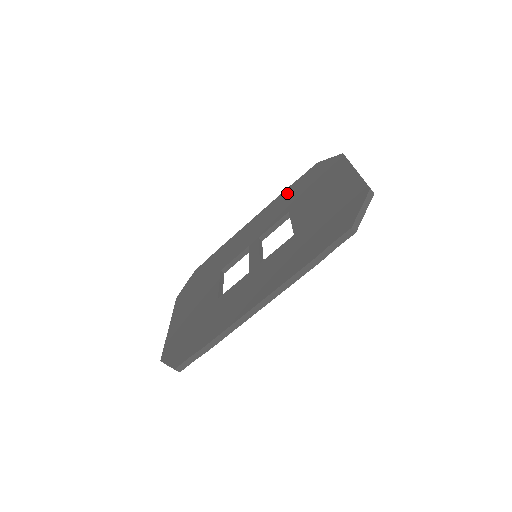
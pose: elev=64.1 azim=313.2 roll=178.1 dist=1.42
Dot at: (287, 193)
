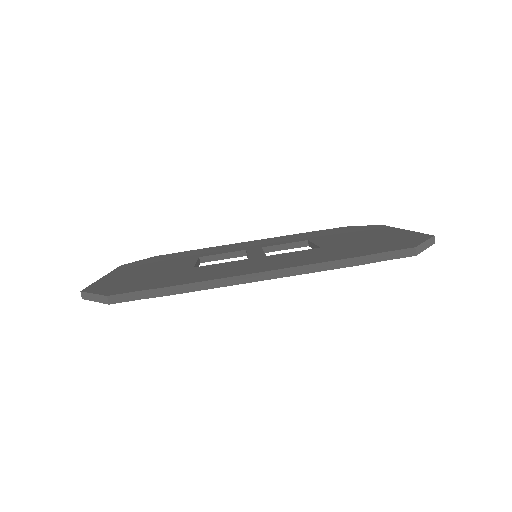
Dot at: (304, 234)
